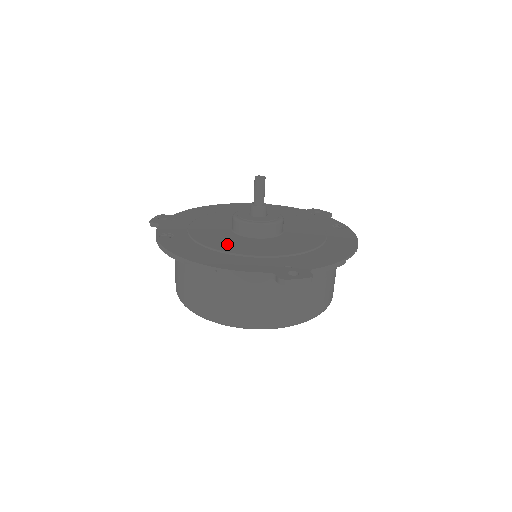
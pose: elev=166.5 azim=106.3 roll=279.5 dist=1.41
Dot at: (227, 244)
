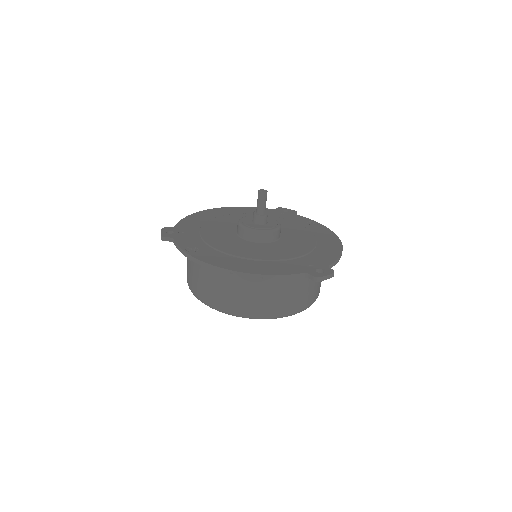
Dot at: (250, 252)
